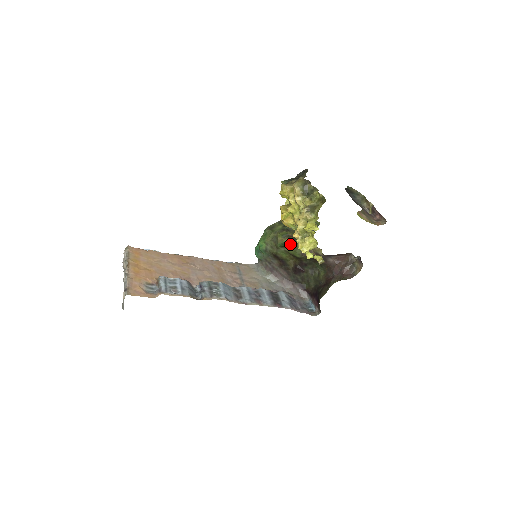
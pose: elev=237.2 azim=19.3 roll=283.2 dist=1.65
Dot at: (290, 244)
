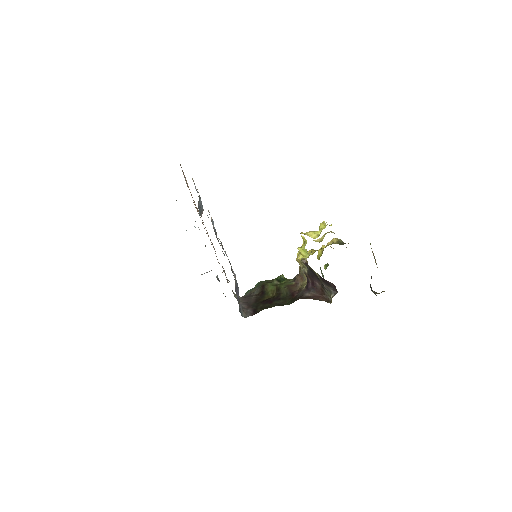
Dot at: occluded
